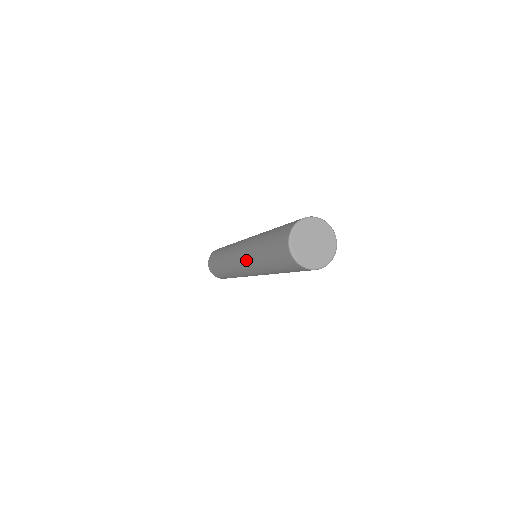
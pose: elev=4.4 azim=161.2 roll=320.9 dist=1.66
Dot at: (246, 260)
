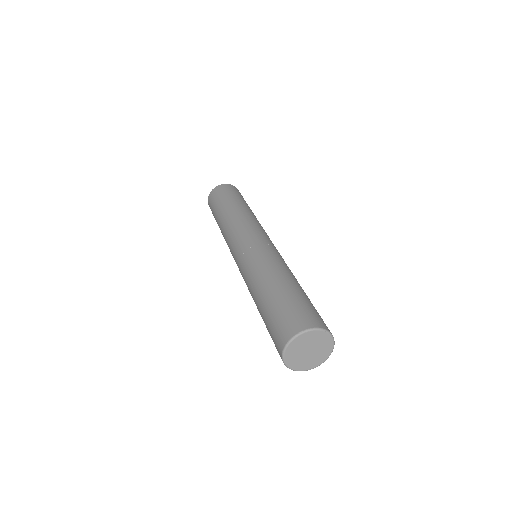
Dot at: occluded
